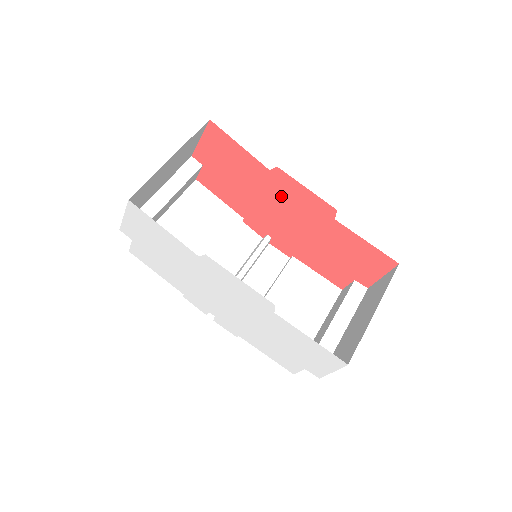
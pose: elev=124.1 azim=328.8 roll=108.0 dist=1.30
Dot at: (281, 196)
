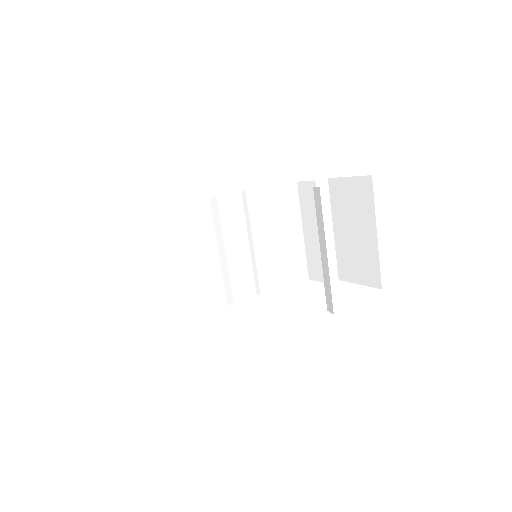
Dot at: occluded
